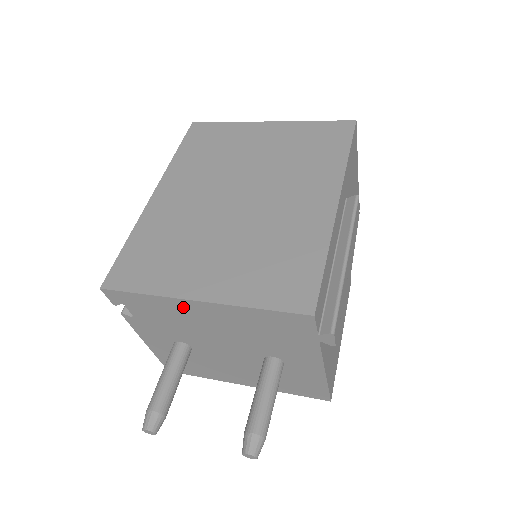
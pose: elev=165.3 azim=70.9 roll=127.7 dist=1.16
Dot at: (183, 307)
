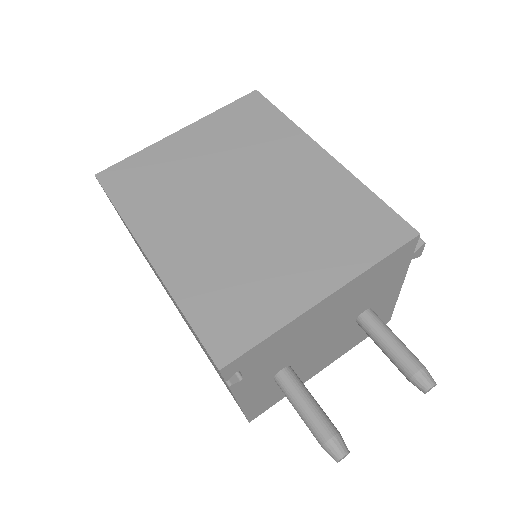
Dot at: (306, 319)
